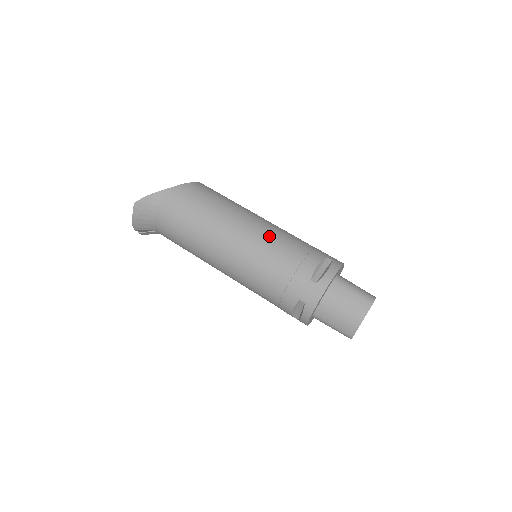
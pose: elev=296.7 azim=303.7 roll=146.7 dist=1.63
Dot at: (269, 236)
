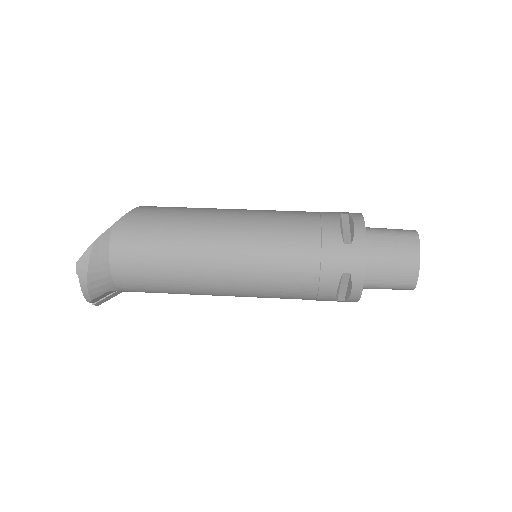
Dot at: (266, 221)
